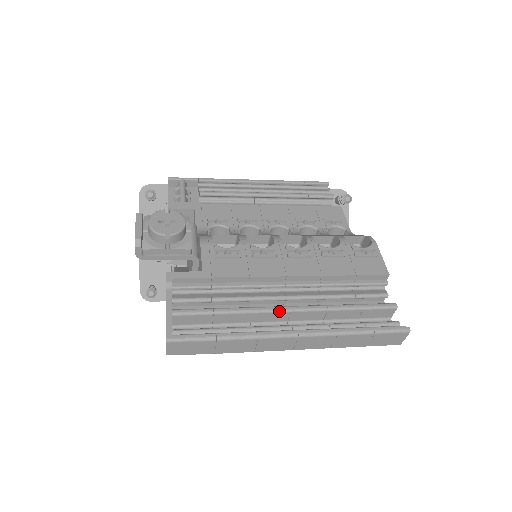
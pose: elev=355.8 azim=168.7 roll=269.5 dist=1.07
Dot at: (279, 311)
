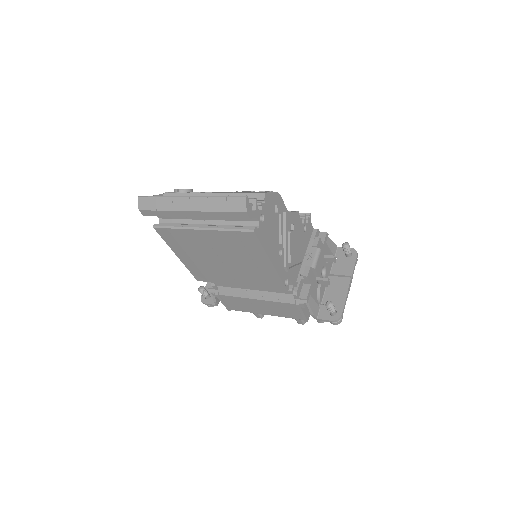
Dot at: occluded
